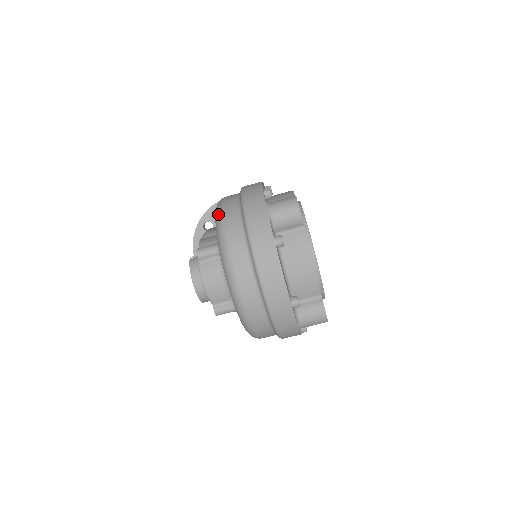
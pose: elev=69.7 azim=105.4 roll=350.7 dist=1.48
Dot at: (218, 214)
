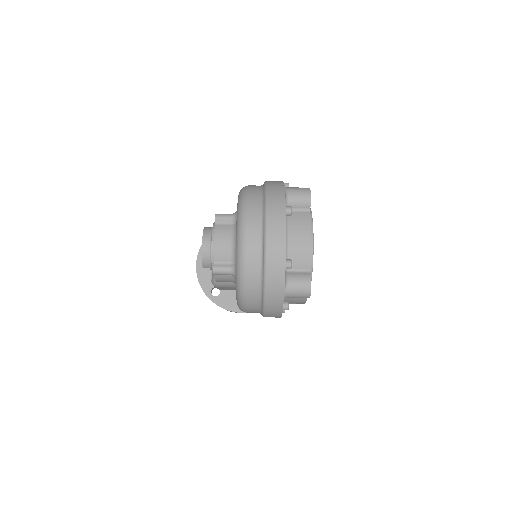
Dot at: (243, 188)
